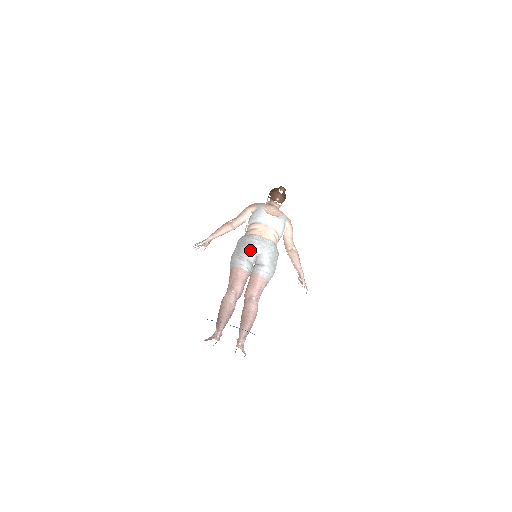
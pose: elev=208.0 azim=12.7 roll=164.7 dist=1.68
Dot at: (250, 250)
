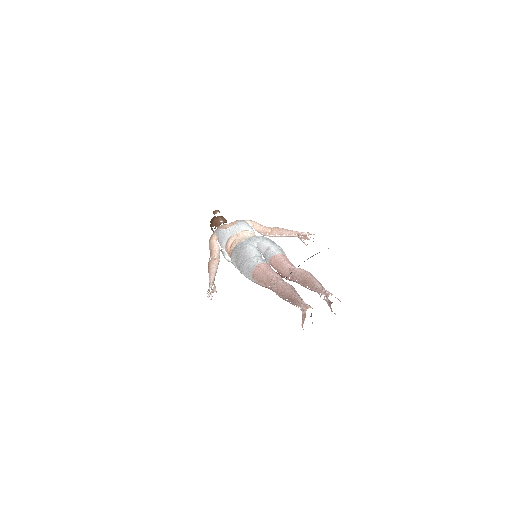
Dot at: (248, 249)
